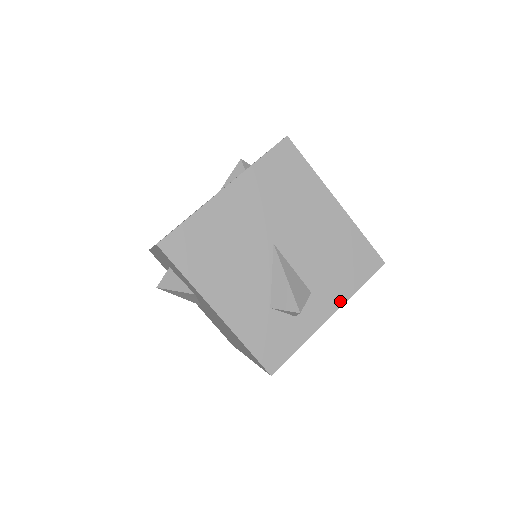
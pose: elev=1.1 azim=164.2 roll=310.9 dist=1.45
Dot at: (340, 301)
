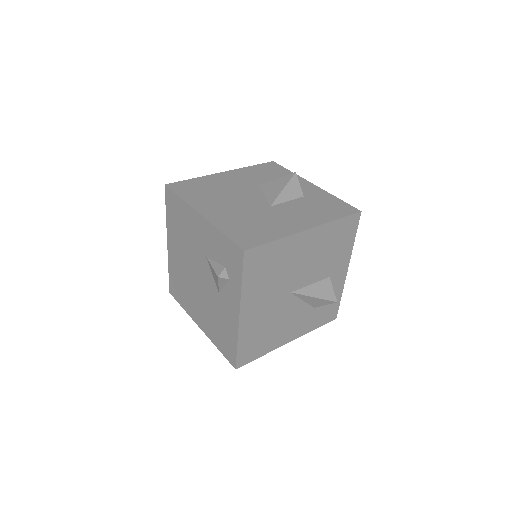
Dot at: (348, 259)
